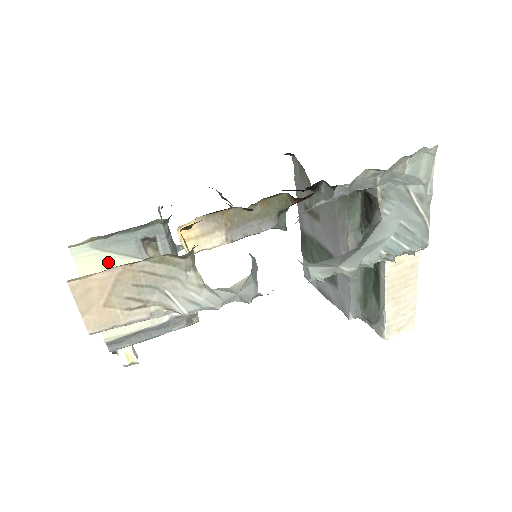
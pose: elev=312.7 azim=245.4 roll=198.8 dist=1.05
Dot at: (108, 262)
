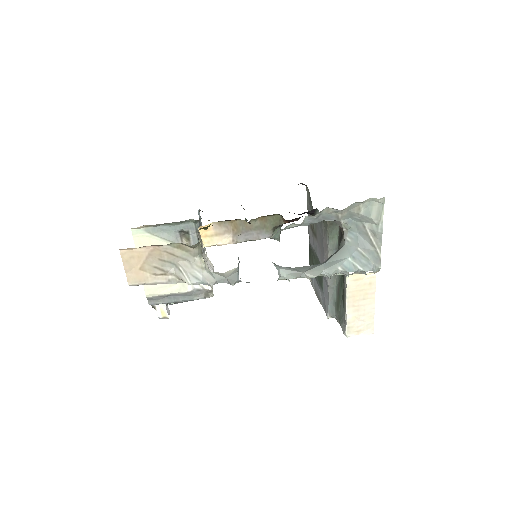
Dot at: (155, 243)
